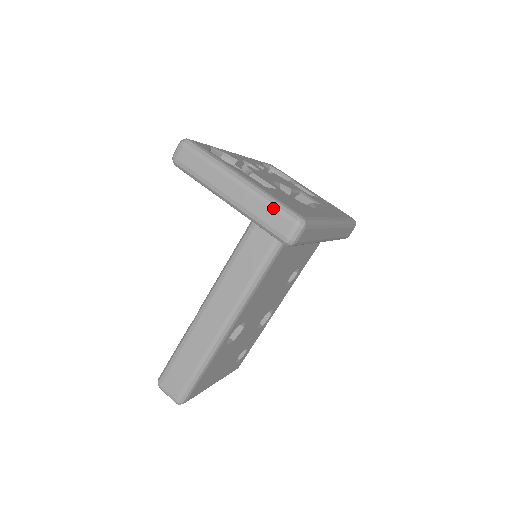
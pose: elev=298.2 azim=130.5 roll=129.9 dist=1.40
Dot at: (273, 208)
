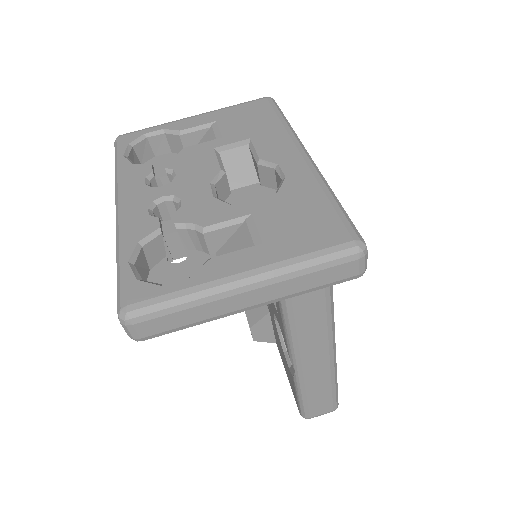
Dot at: (319, 270)
